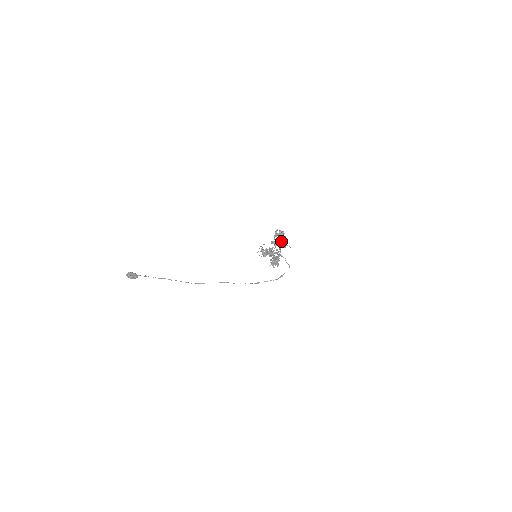
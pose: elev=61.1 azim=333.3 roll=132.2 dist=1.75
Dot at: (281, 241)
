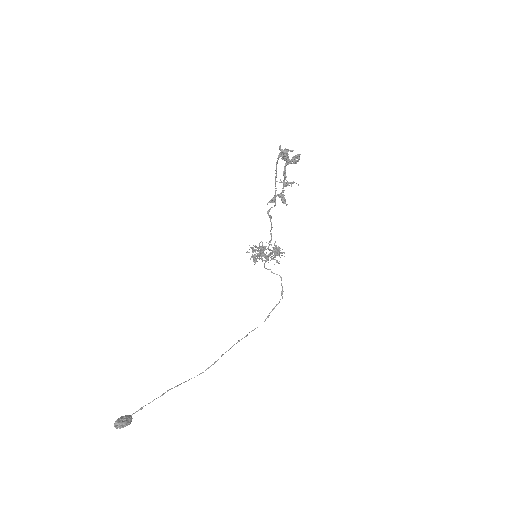
Dot at: (285, 178)
